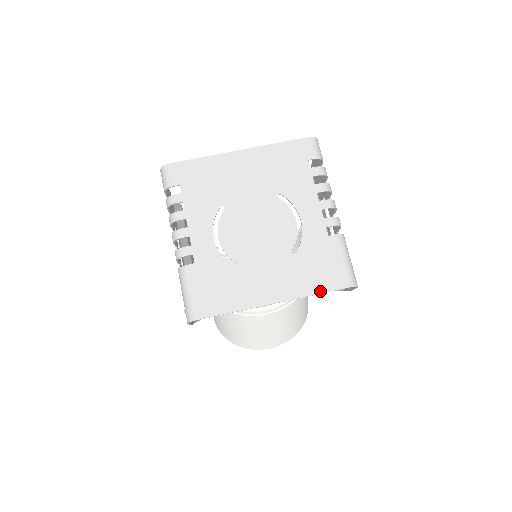
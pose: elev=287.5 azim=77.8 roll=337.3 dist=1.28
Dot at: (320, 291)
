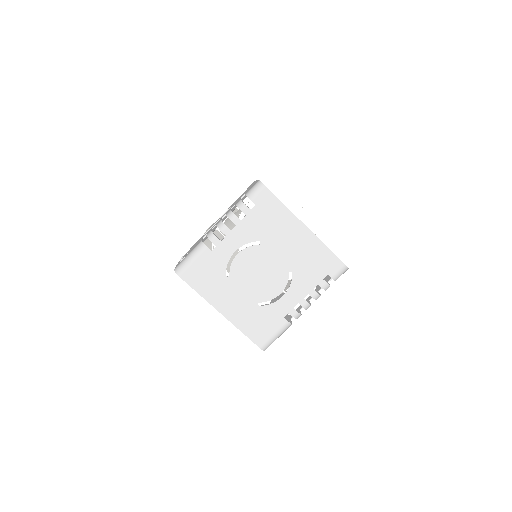
Dot at: (246, 334)
